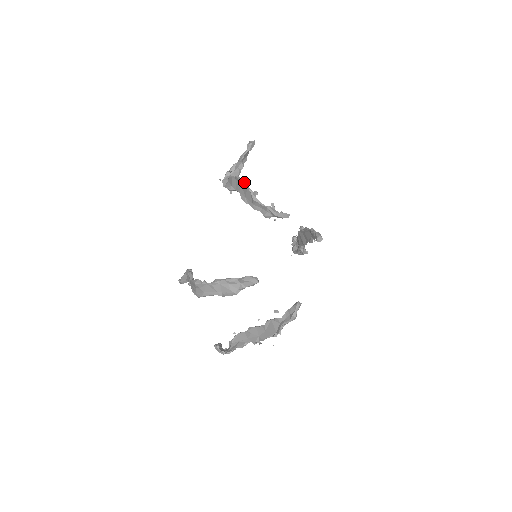
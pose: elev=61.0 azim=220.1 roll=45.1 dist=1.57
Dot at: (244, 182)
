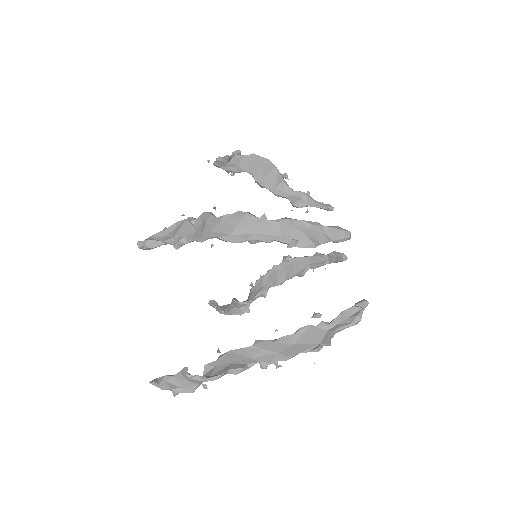
Dot at: (270, 161)
